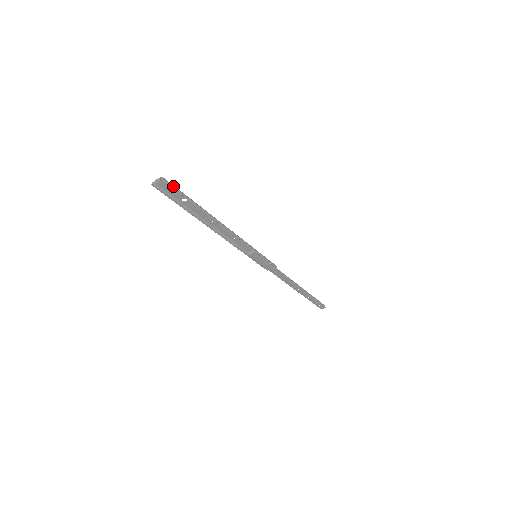
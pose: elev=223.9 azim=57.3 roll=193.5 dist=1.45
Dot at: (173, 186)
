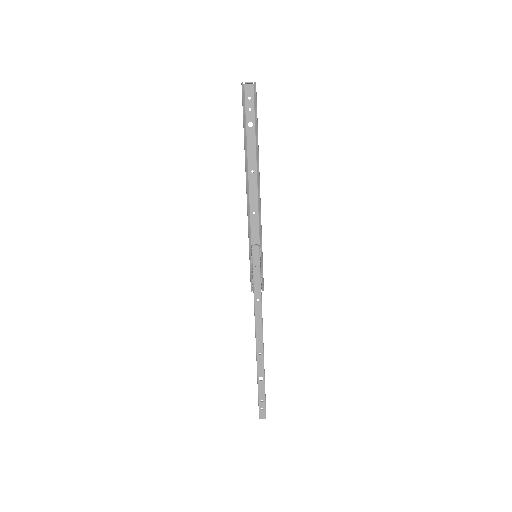
Dot at: (256, 97)
